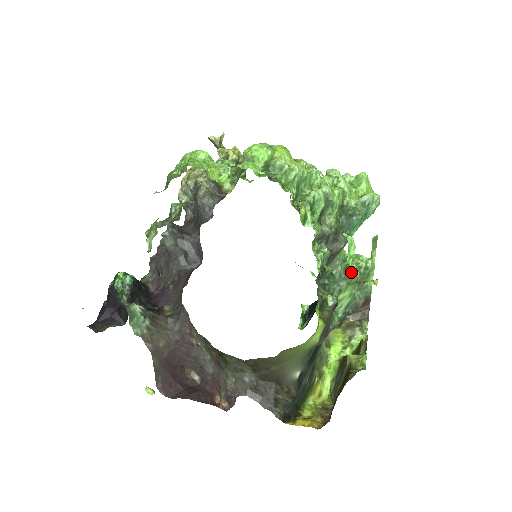
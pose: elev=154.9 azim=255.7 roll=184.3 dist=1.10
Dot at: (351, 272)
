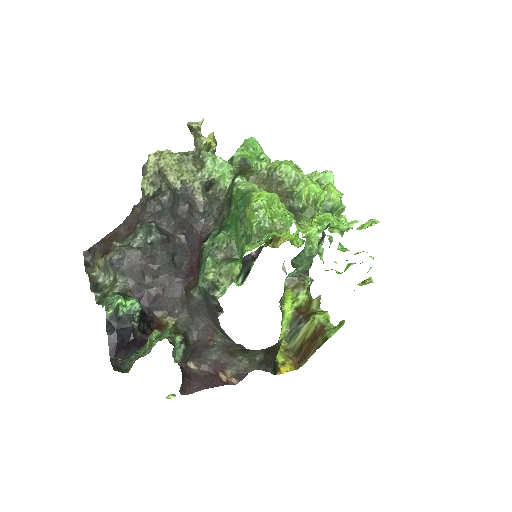
Dot at: (315, 253)
